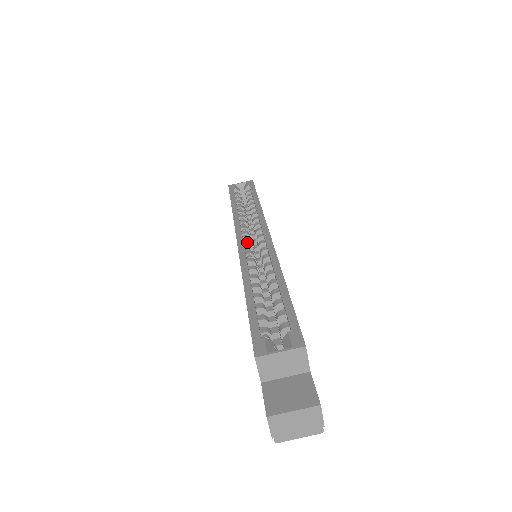
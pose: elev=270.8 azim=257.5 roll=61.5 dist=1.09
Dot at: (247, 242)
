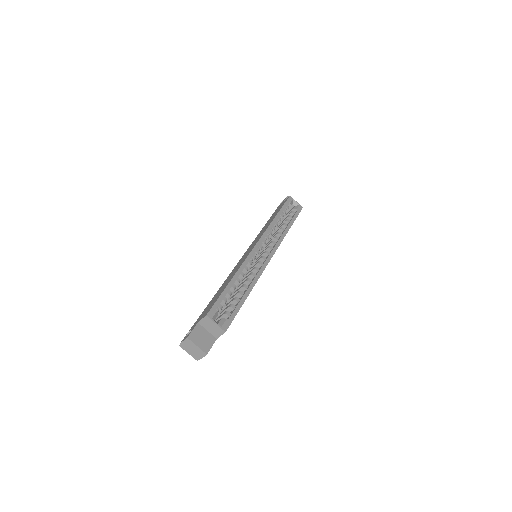
Dot at: (259, 249)
